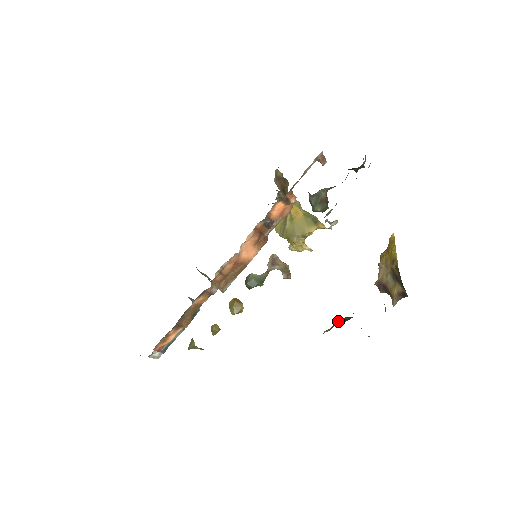
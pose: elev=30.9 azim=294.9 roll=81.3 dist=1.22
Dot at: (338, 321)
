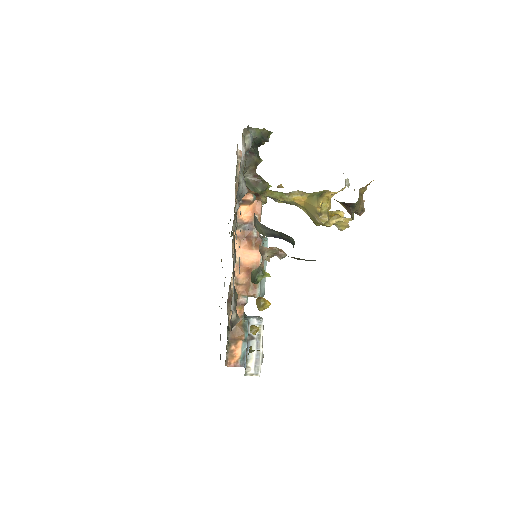
Dot at: occluded
